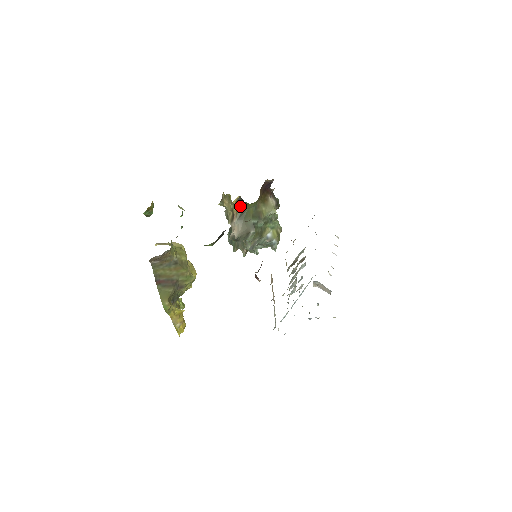
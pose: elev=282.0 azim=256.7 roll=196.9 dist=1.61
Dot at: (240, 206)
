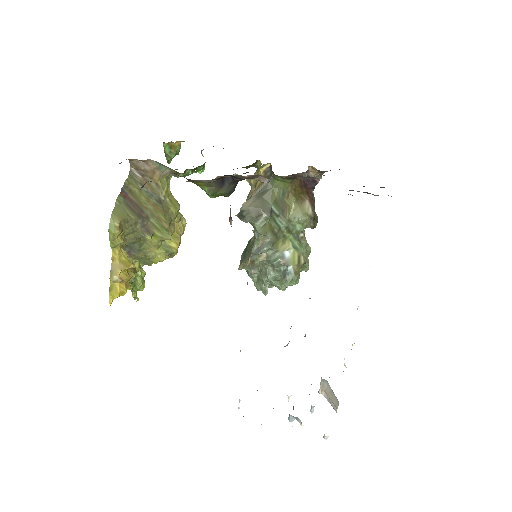
Dot at: occluded
